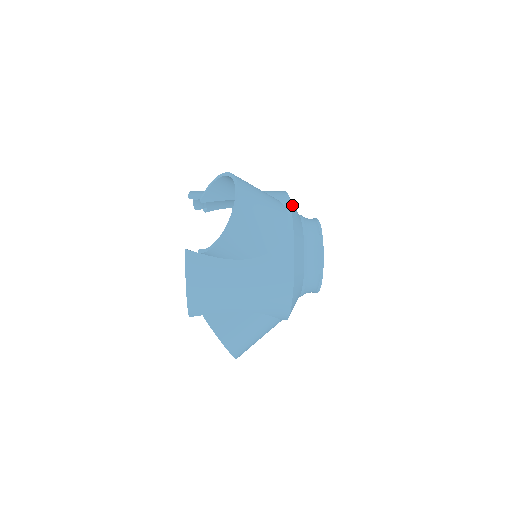
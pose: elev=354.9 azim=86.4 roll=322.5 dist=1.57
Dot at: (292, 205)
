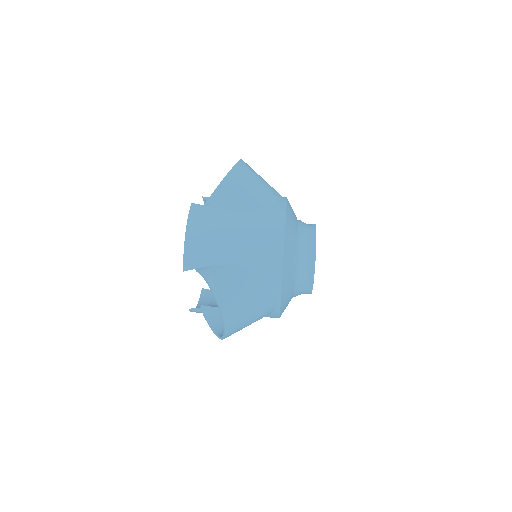
Dot at: (284, 284)
